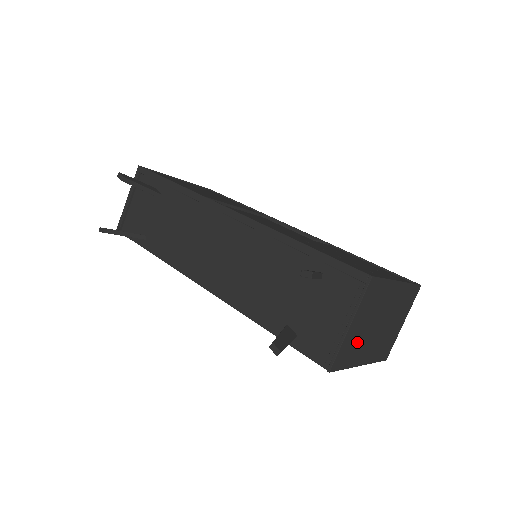
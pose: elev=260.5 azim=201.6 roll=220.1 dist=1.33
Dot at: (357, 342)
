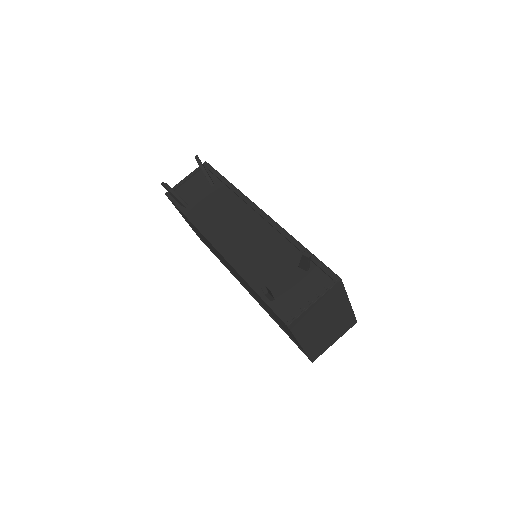
Dot at: (310, 322)
